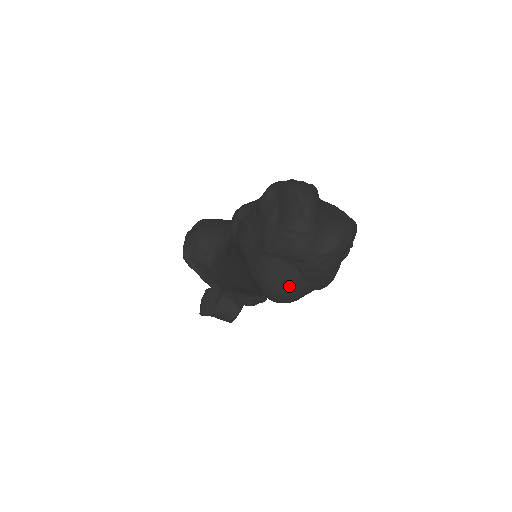
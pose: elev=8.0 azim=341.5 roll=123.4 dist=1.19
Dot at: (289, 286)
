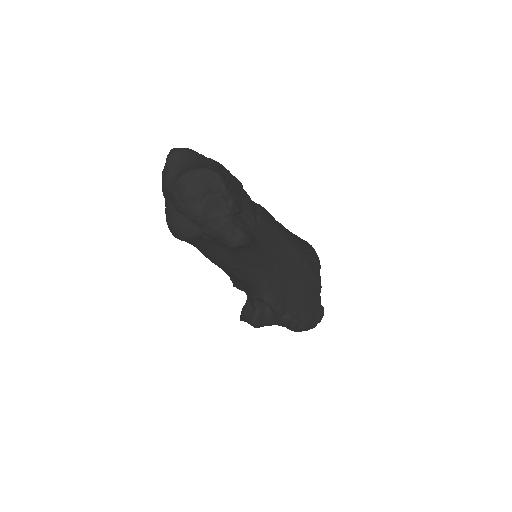
Dot at: (171, 218)
